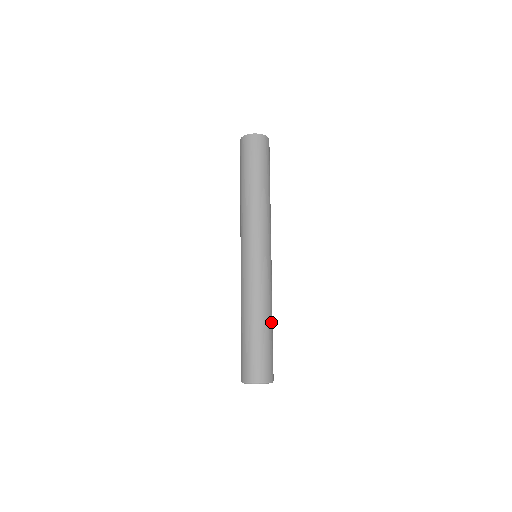
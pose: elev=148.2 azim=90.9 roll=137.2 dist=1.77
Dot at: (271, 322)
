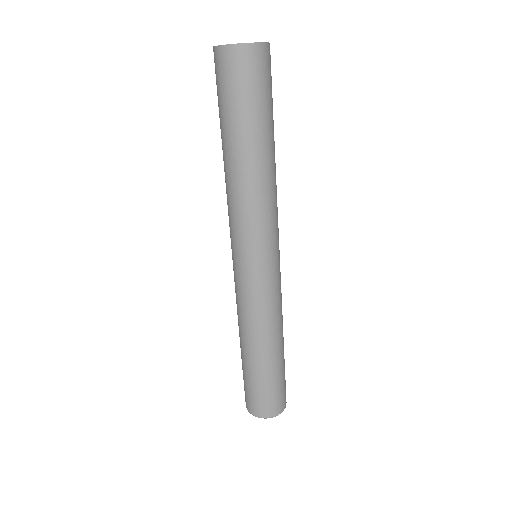
Dot at: (283, 343)
